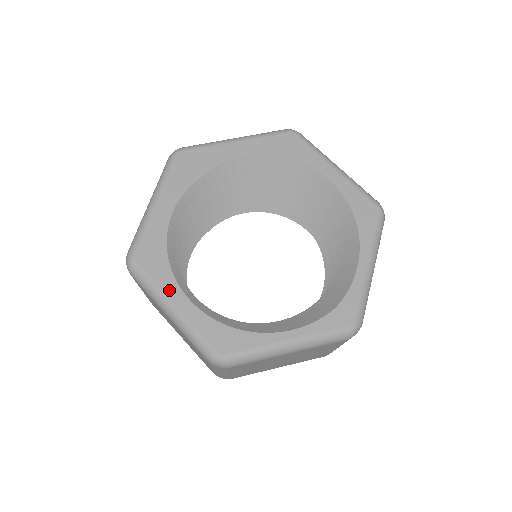
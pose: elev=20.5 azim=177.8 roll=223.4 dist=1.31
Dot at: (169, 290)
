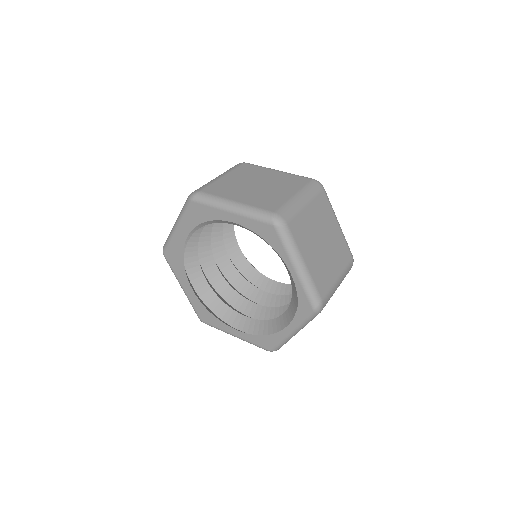
Dot at: (226, 329)
